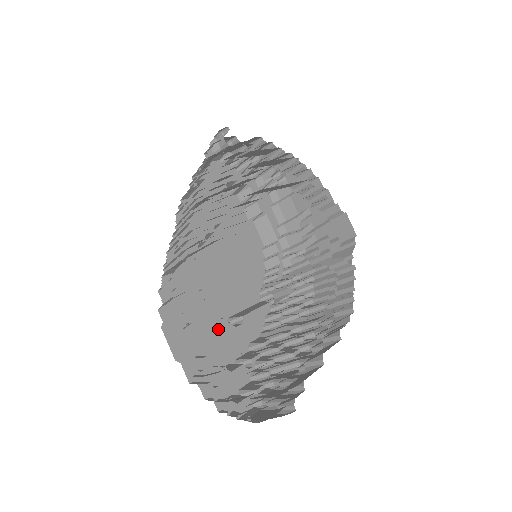
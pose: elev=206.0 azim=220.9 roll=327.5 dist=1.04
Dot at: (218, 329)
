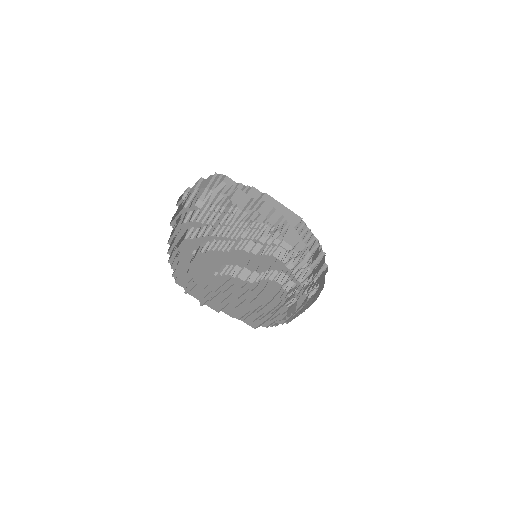
Dot at: (210, 288)
